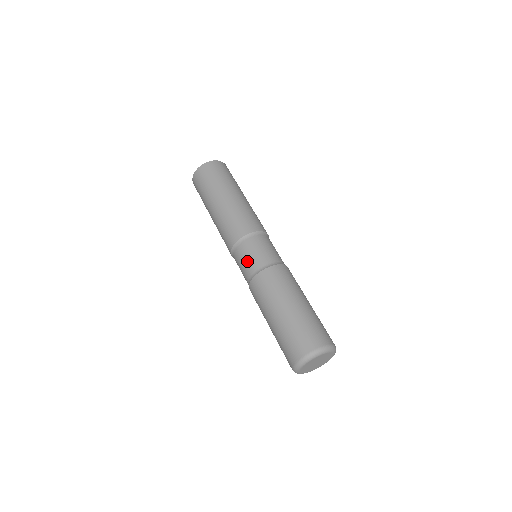
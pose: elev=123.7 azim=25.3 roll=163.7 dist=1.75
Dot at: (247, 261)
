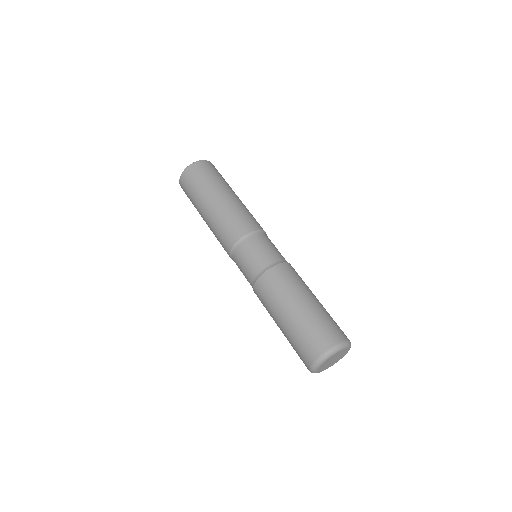
Dot at: (262, 252)
